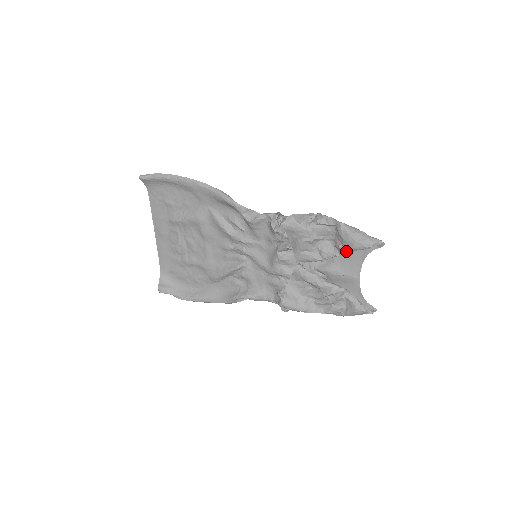
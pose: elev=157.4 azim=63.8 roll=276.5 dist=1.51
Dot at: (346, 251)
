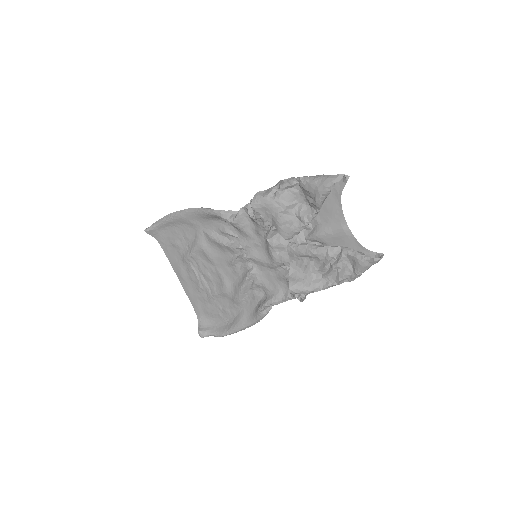
Dot at: (317, 202)
